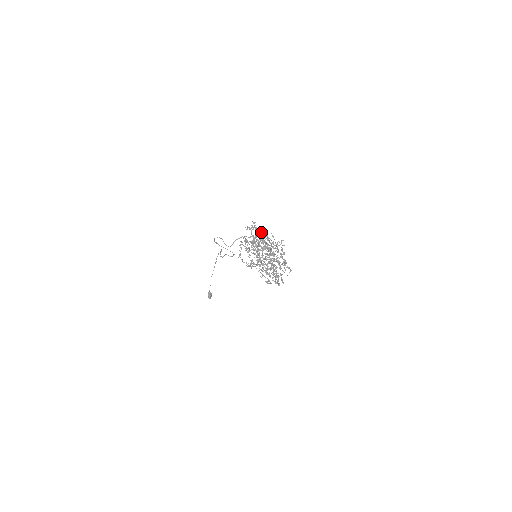
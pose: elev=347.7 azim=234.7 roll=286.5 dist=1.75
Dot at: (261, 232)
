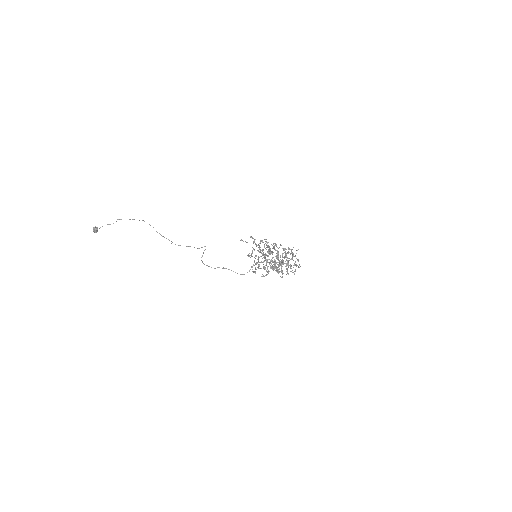
Dot at: (266, 245)
